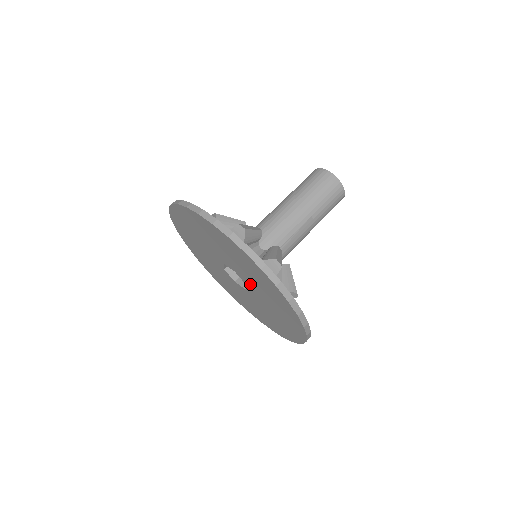
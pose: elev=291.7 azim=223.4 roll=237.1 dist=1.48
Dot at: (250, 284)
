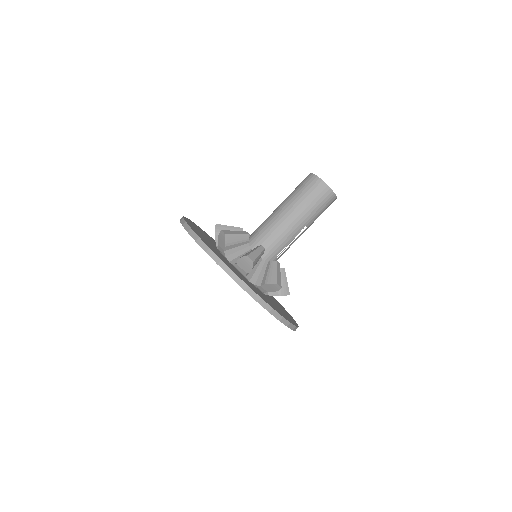
Dot at: occluded
